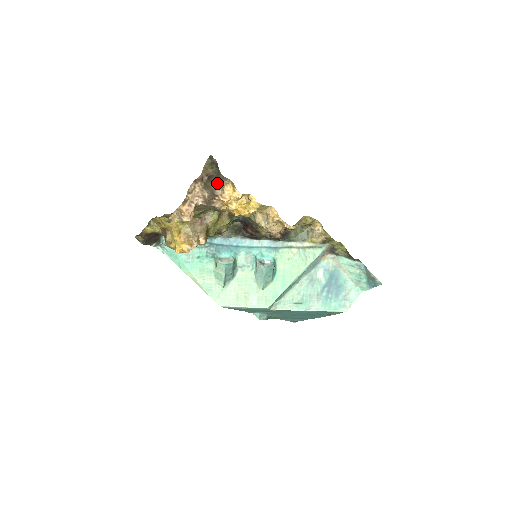
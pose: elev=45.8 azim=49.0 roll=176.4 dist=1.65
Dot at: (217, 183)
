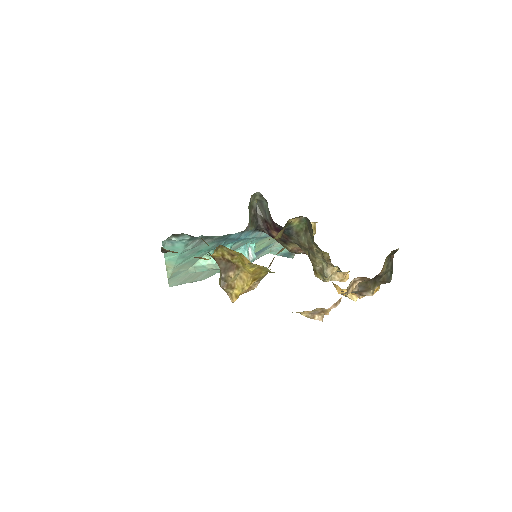
Dot at: (377, 286)
